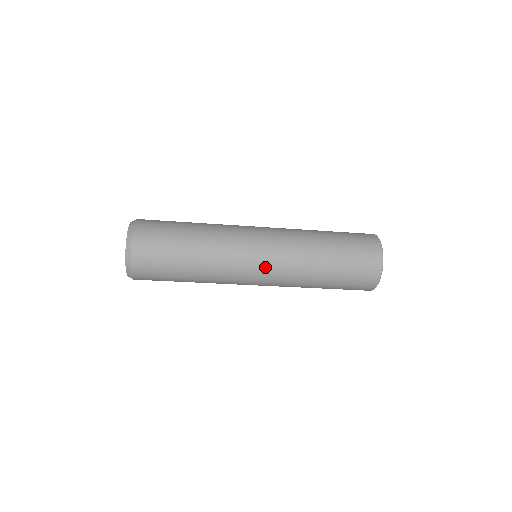
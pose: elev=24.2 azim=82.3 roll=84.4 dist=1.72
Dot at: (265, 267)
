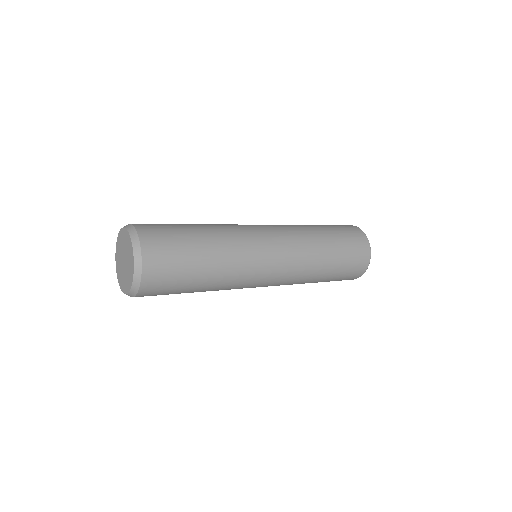
Dot at: (276, 275)
